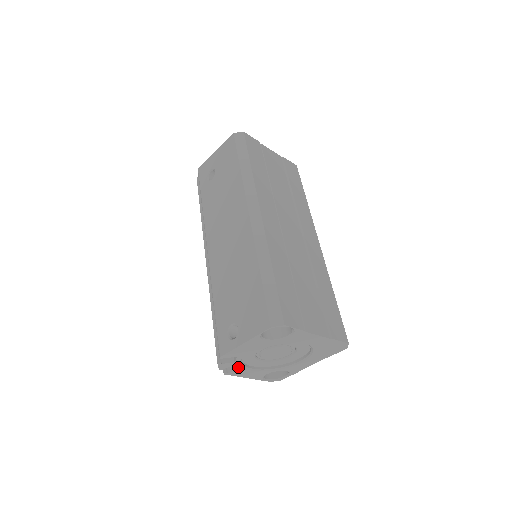
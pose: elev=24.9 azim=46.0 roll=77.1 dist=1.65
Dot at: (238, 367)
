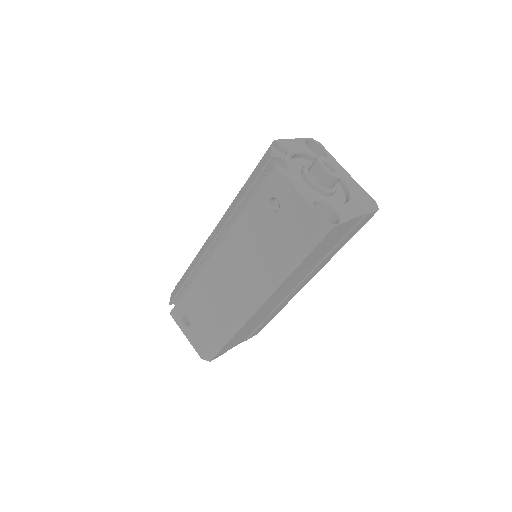
Dot at: occluded
